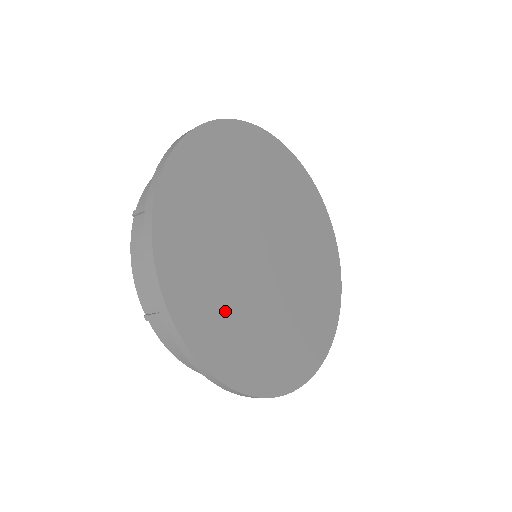
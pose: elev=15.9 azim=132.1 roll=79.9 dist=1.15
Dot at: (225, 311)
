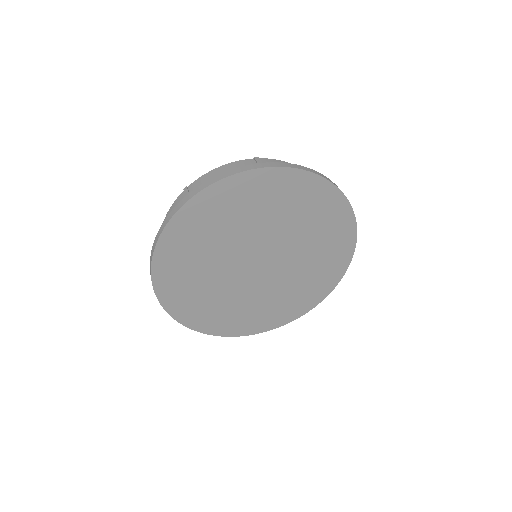
Dot at: (223, 309)
